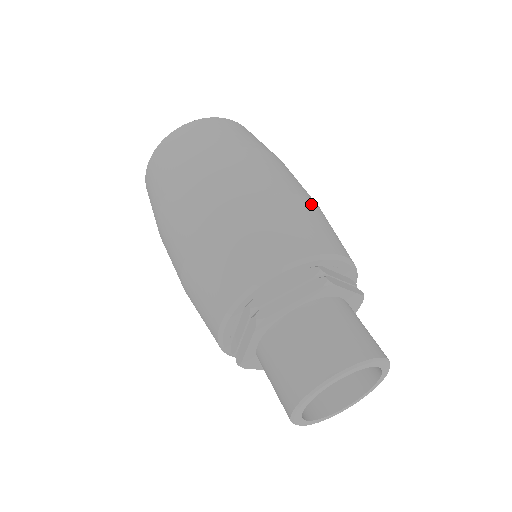
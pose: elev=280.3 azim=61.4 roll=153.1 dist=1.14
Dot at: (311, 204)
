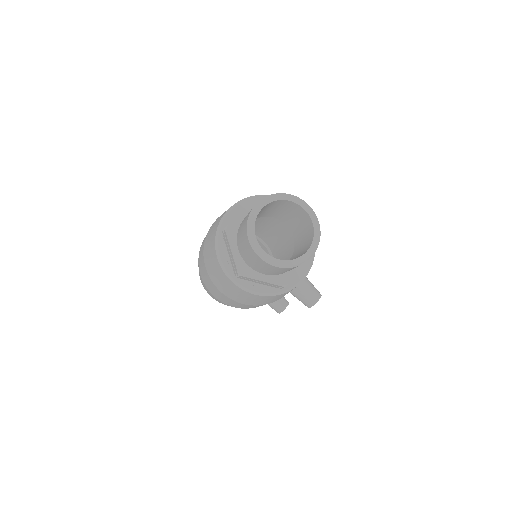
Dot at: occluded
